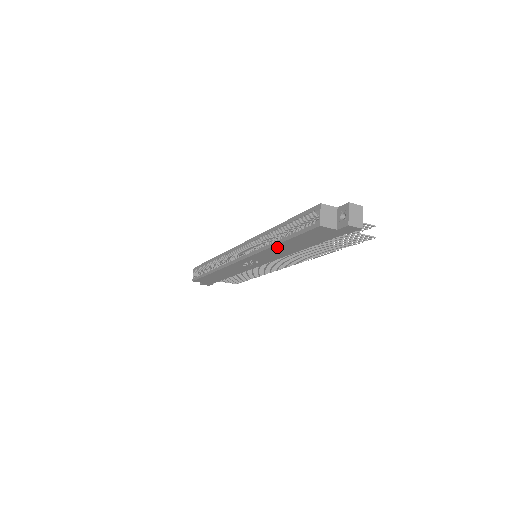
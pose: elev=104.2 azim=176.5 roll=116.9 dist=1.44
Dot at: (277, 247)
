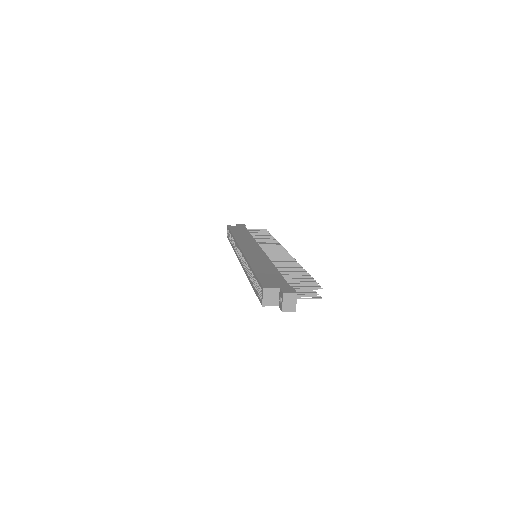
Dot at: occluded
